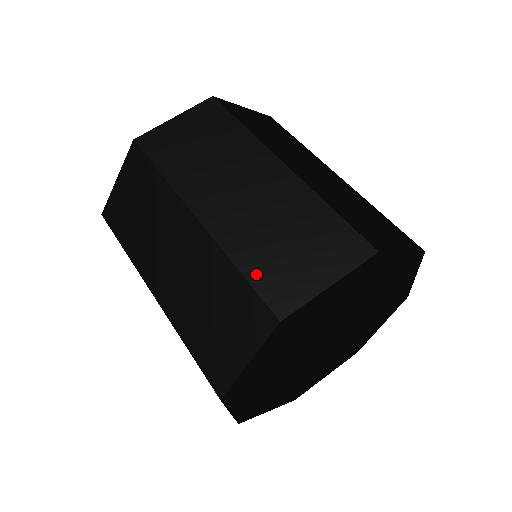
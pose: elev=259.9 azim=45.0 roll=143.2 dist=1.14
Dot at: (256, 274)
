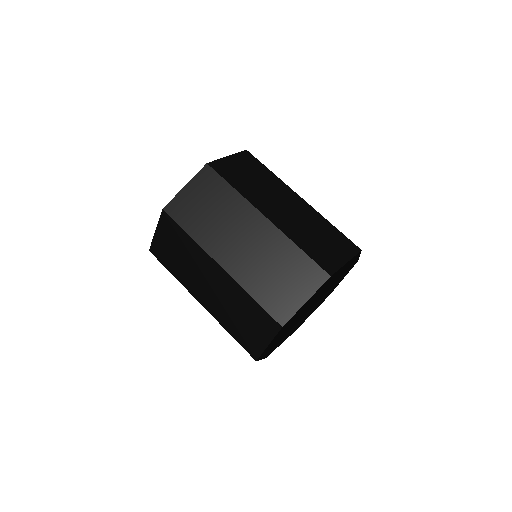
Dot at: (311, 252)
